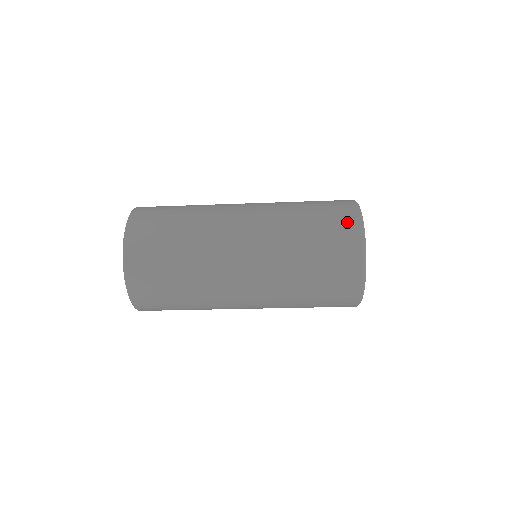
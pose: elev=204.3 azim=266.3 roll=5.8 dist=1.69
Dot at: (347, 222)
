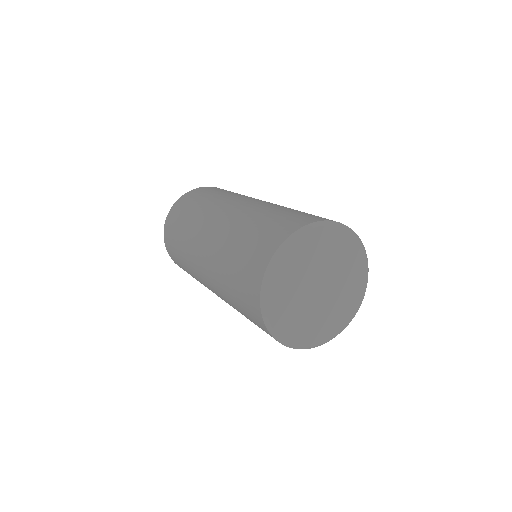
Dot at: (278, 234)
